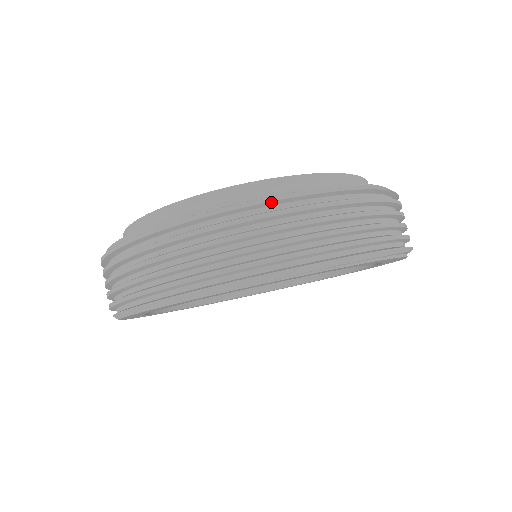
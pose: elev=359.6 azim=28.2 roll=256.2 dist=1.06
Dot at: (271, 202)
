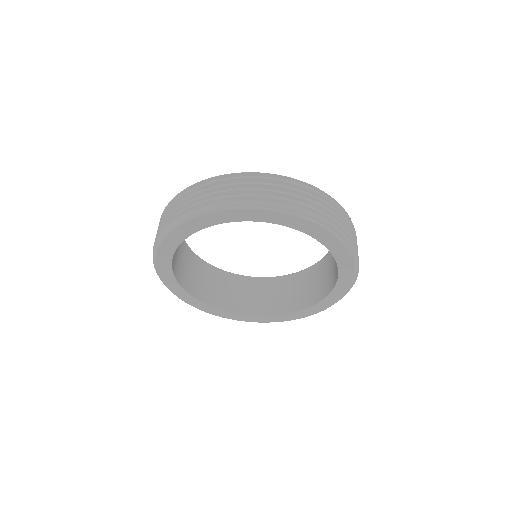
Dot at: (180, 194)
